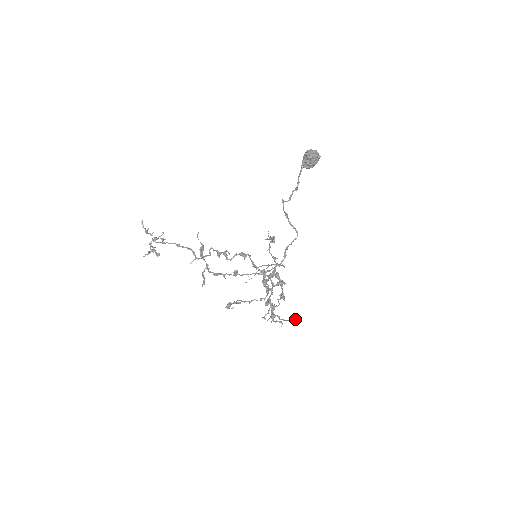
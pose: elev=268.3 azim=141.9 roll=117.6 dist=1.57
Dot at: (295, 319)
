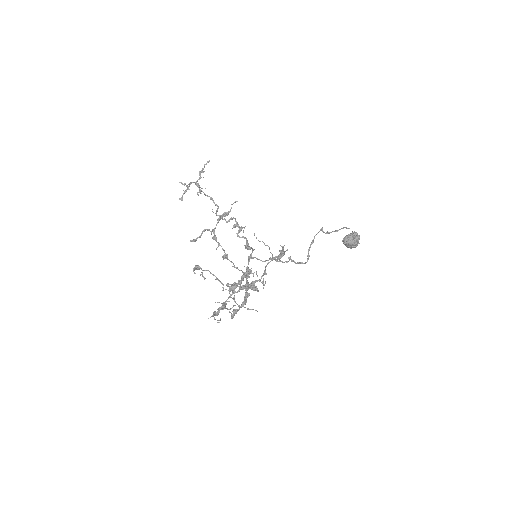
Dot at: (249, 309)
